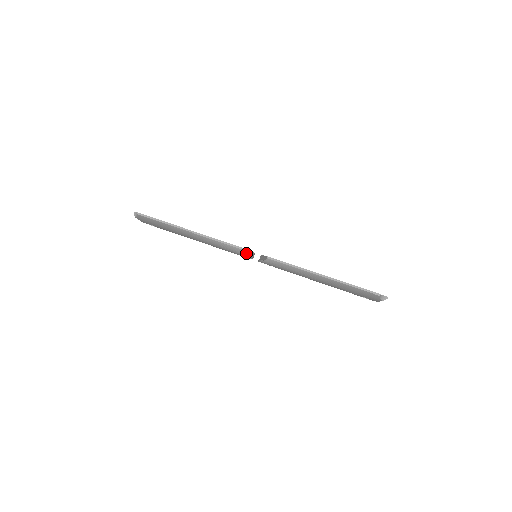
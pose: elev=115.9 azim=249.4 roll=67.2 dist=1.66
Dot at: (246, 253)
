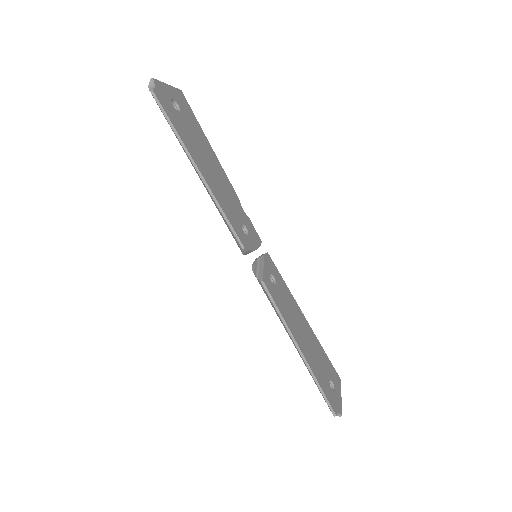
Dot at: (245, 252)
